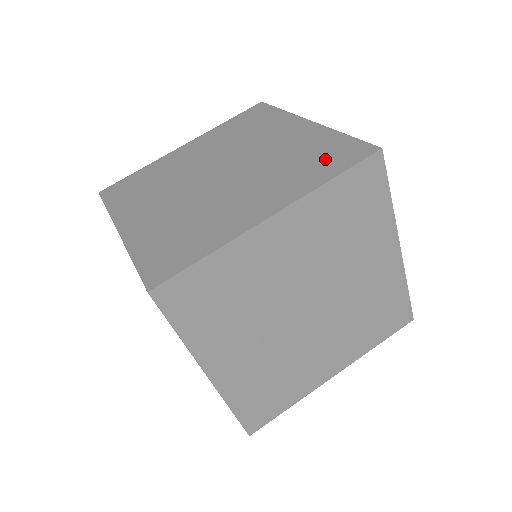
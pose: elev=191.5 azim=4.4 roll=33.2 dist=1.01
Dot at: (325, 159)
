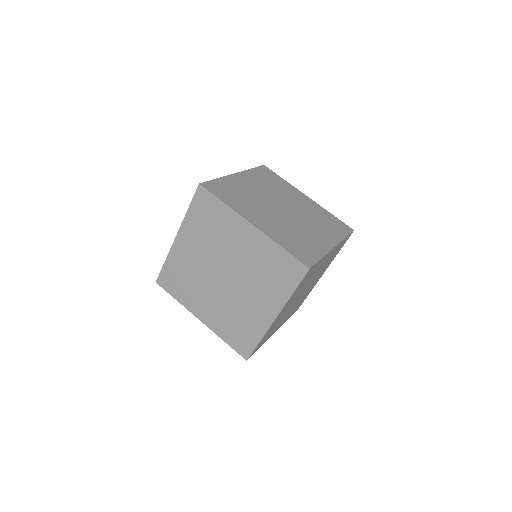
Dot at: (335, 225)
